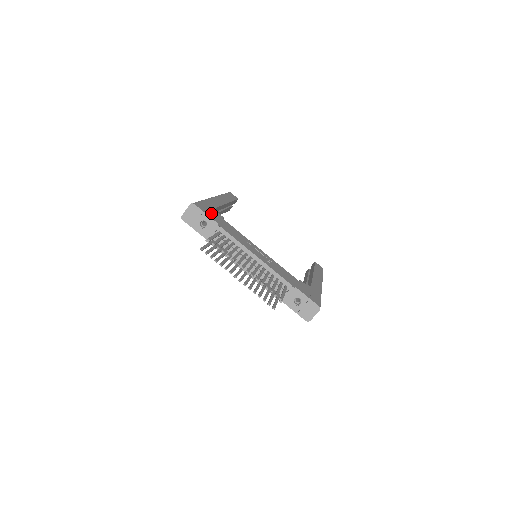
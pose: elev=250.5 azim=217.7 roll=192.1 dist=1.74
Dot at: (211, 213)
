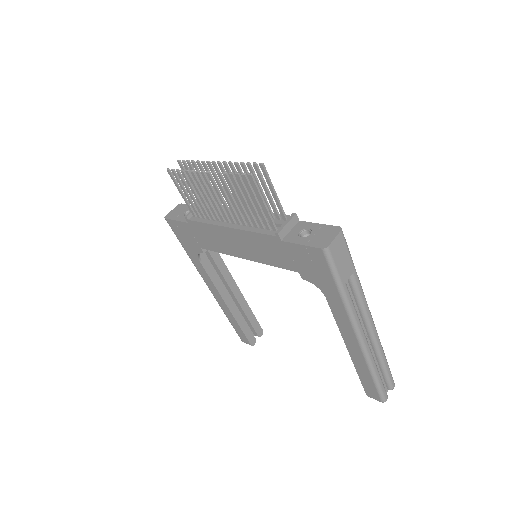
Dot at: occluded
